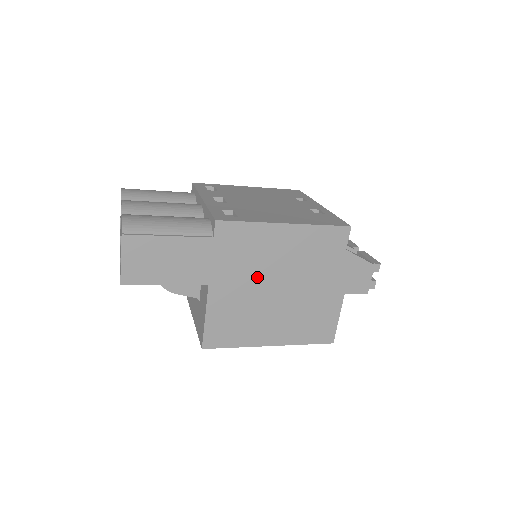
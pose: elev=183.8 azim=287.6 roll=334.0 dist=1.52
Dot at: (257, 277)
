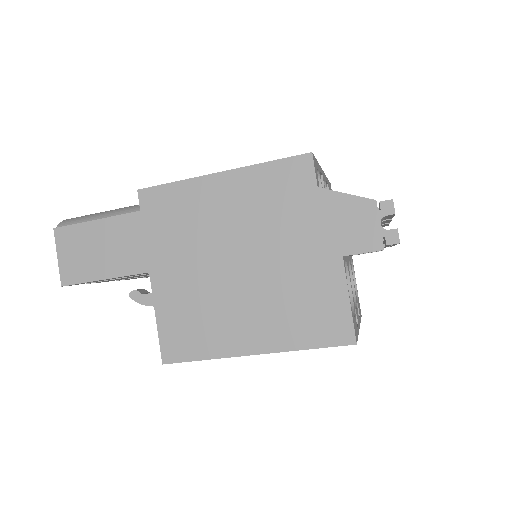
Dot at: (204, 251)
